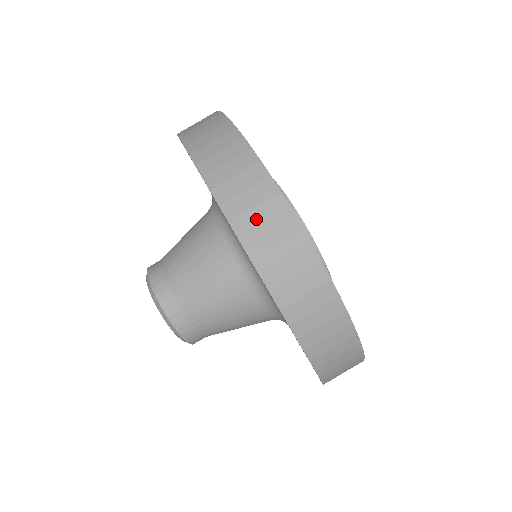
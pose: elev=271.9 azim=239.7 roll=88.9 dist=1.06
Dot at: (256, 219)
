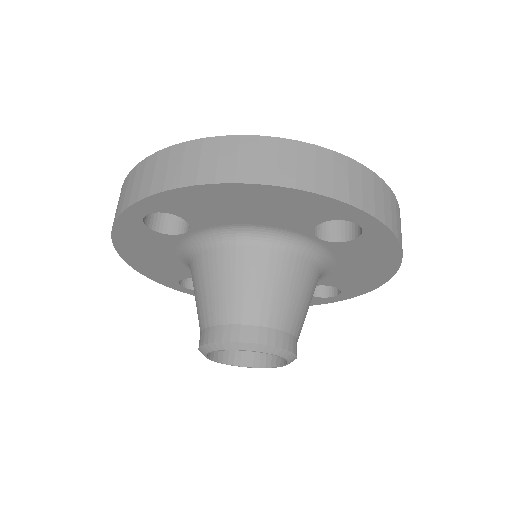
Dot at: (356, 187)
